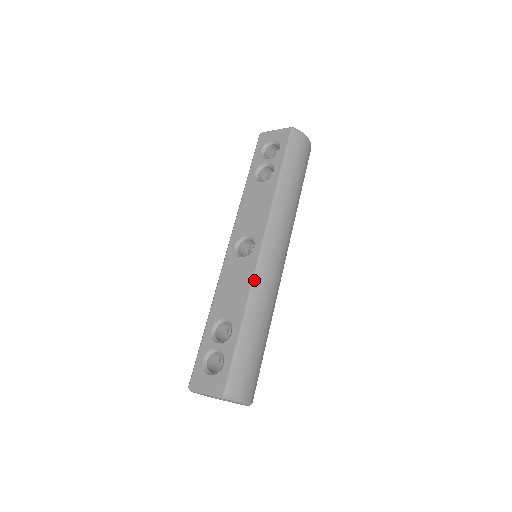
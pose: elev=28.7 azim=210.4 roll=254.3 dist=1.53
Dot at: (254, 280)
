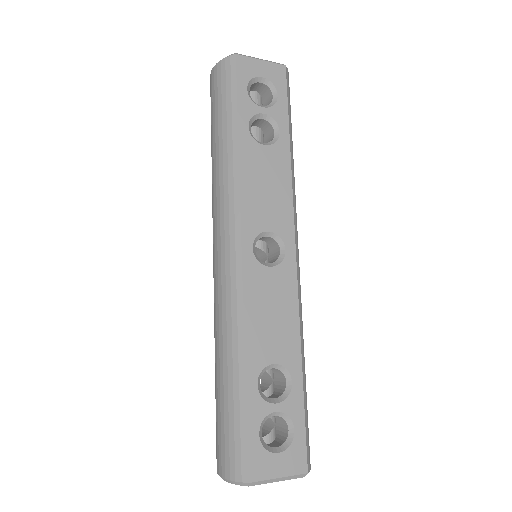
Dot at: (299, 302)
